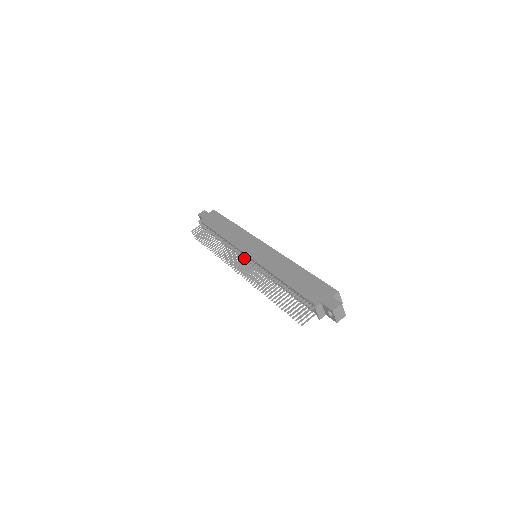
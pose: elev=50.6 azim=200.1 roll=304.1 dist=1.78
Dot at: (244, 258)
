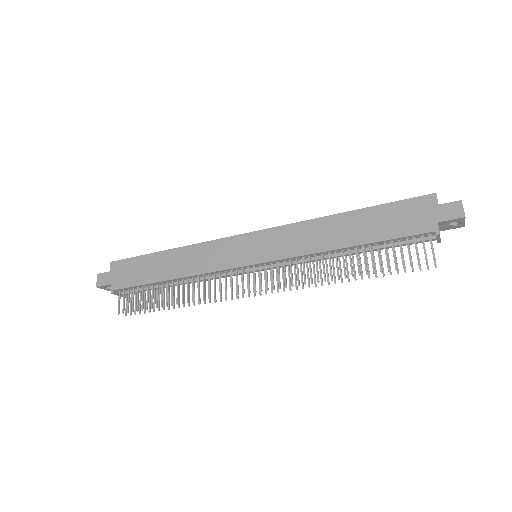
Dot at: (246, 272)
